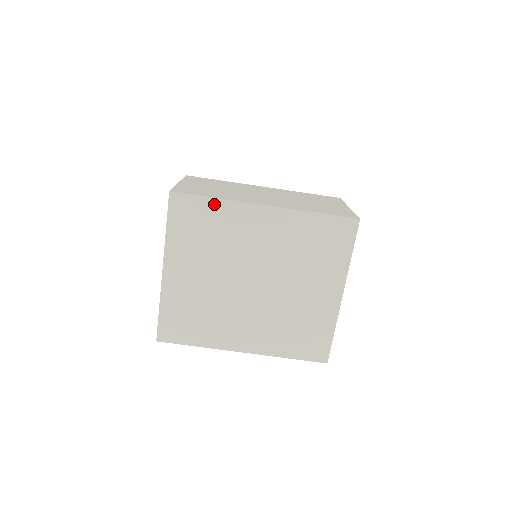
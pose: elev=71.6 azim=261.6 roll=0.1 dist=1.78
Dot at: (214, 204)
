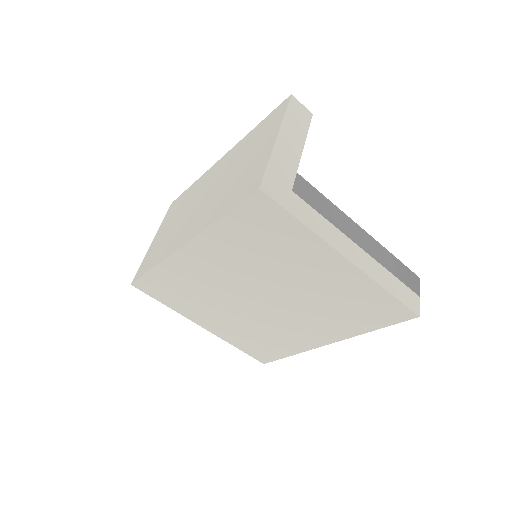
Dot at: (159, 272)
